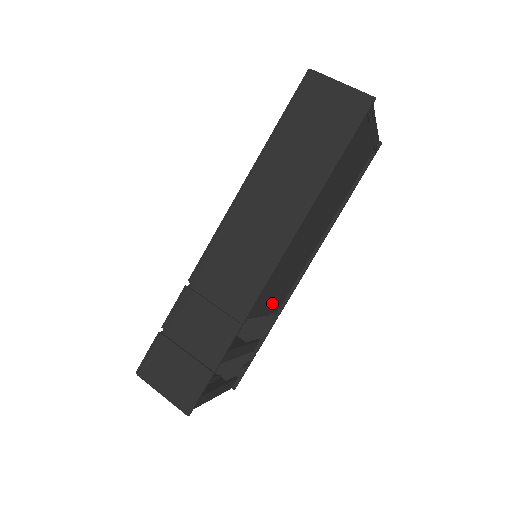
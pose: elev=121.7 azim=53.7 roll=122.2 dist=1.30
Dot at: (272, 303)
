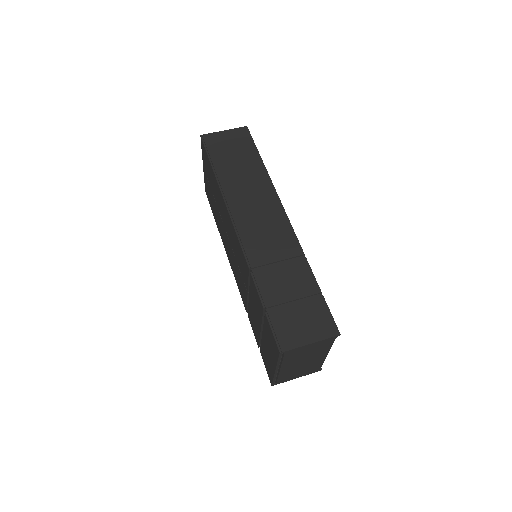
Dot at: occluded
